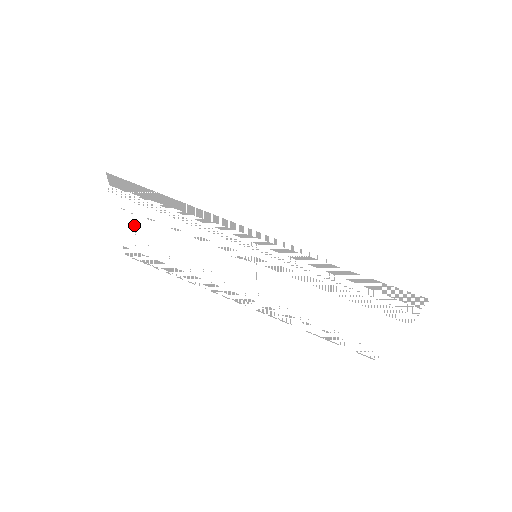
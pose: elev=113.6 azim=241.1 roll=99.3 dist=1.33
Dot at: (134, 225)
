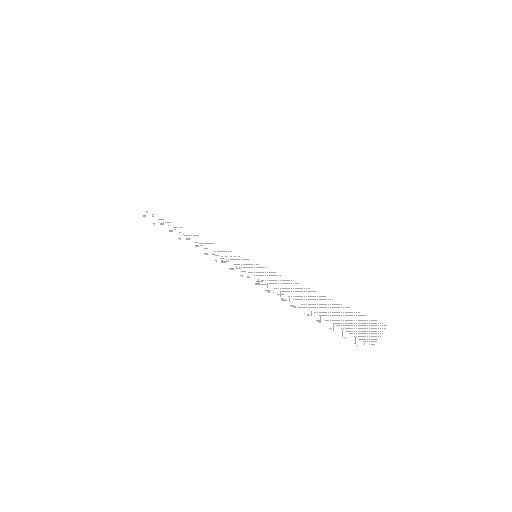
Dot at: occluded
